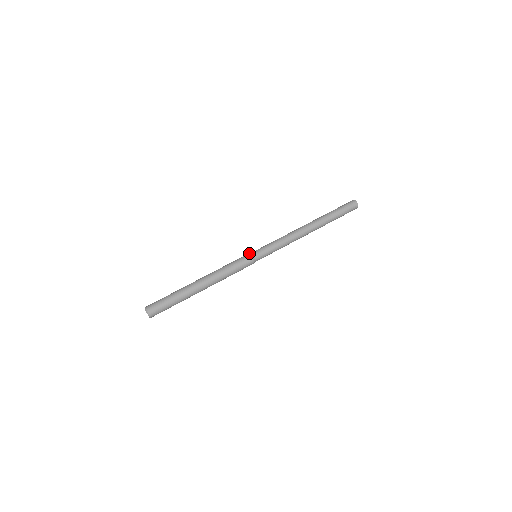
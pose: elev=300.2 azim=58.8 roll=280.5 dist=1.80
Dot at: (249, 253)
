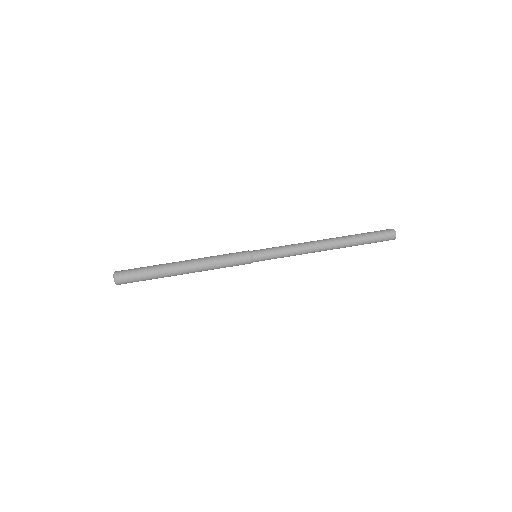
Dot at: occluded
